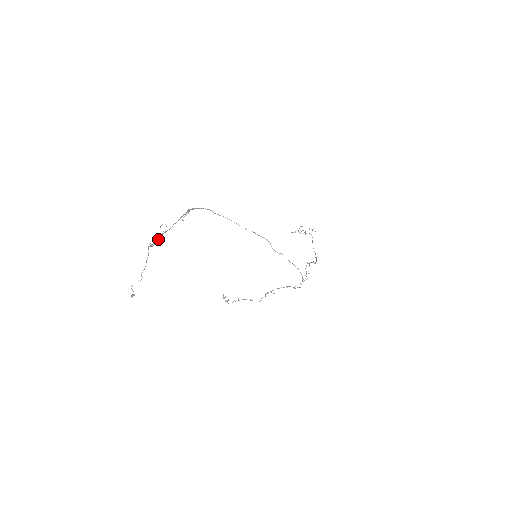
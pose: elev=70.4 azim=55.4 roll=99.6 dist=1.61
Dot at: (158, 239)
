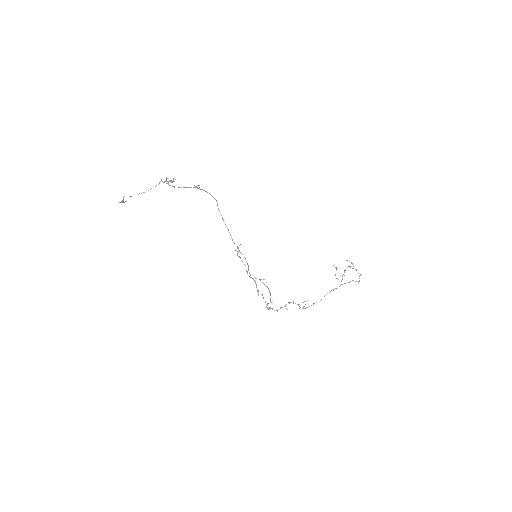
Dot at: (173, 181)
